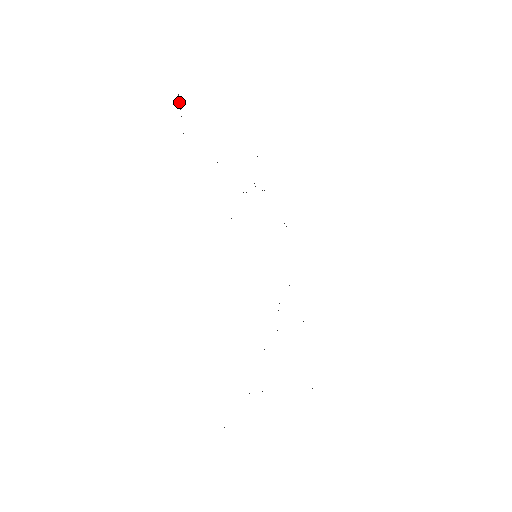
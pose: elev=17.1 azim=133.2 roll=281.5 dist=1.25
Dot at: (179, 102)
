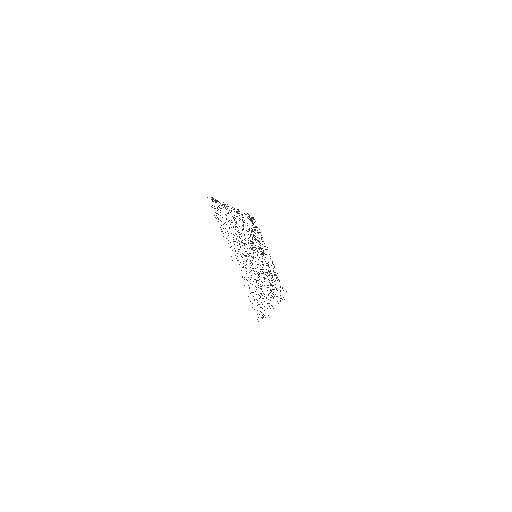
Dot at: occluded
